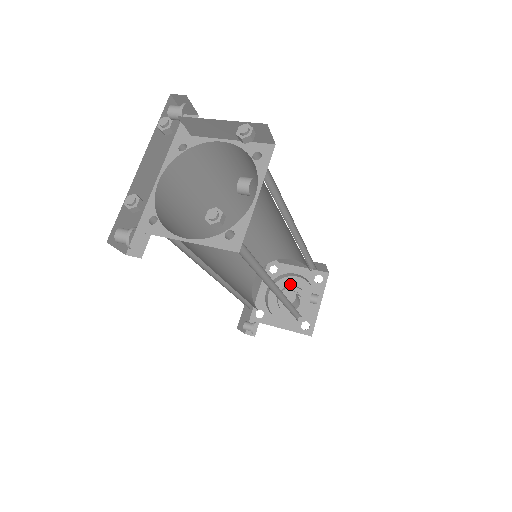
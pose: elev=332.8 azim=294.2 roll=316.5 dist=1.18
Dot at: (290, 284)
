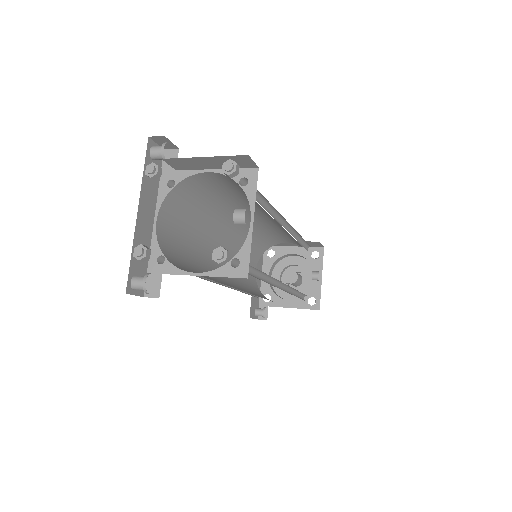
Dot at: (289, 264)
